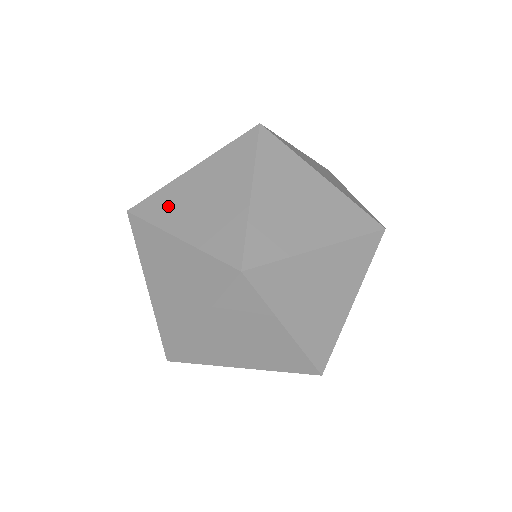
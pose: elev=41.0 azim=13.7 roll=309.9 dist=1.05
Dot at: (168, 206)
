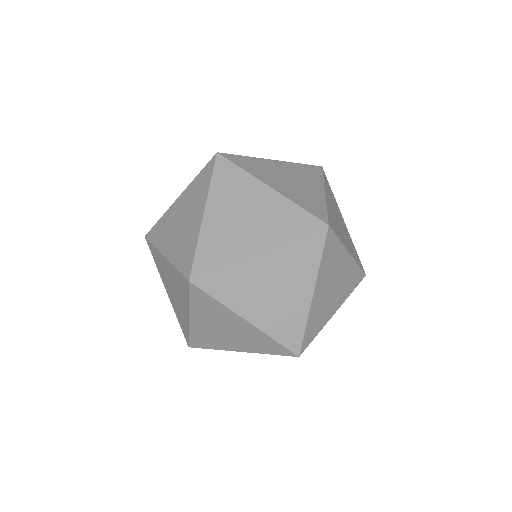
Dot at: (221, 246)
